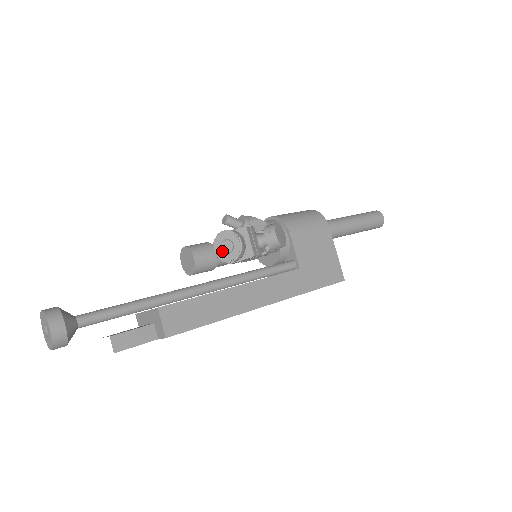
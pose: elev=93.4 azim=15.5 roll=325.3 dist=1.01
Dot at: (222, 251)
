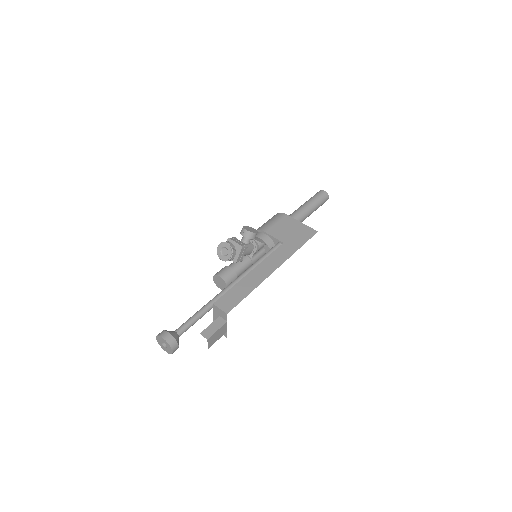
Dot at: (224, 256)
